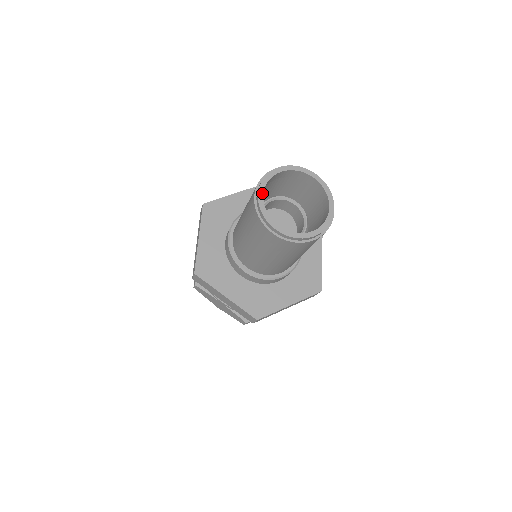
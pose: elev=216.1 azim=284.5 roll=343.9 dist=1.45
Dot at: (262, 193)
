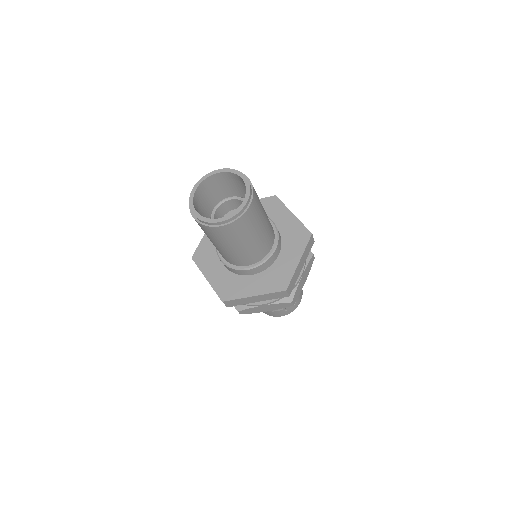
Dot at: (195, 211)
